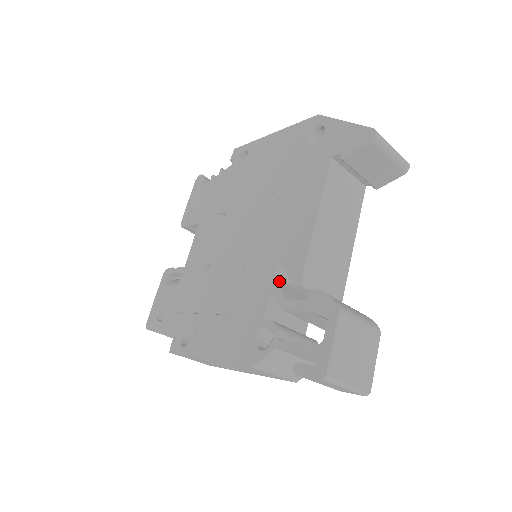
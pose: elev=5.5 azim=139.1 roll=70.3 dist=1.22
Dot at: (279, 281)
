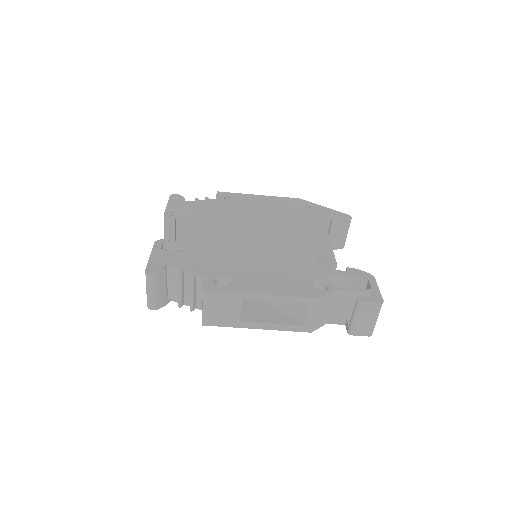
Dot at: (313, 262)
